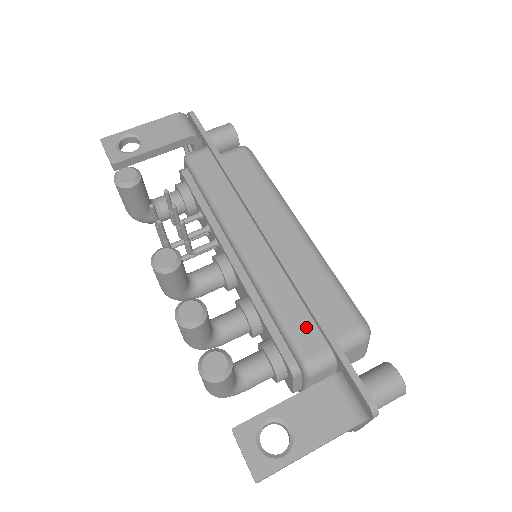
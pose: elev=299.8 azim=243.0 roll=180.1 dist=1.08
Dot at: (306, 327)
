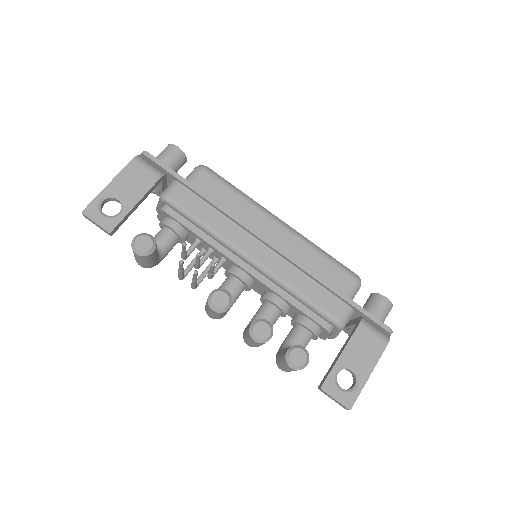
Dot at: (327, 299)
